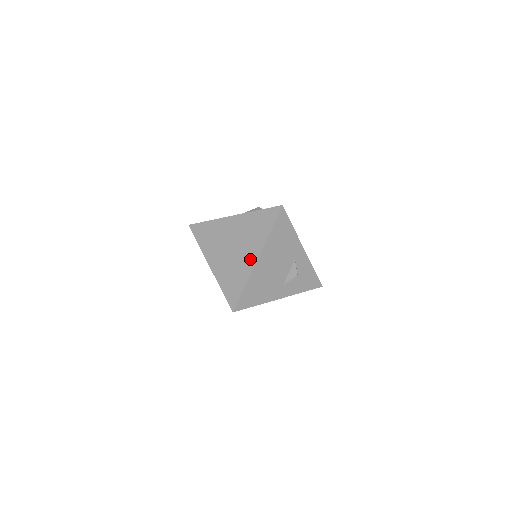
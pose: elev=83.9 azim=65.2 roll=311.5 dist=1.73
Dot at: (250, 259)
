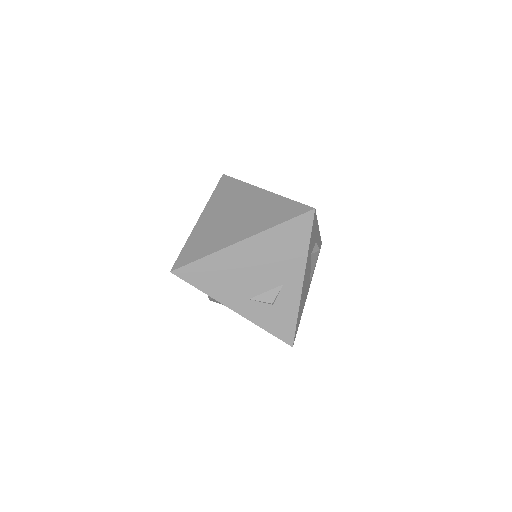
Dot at: (235, 236)
